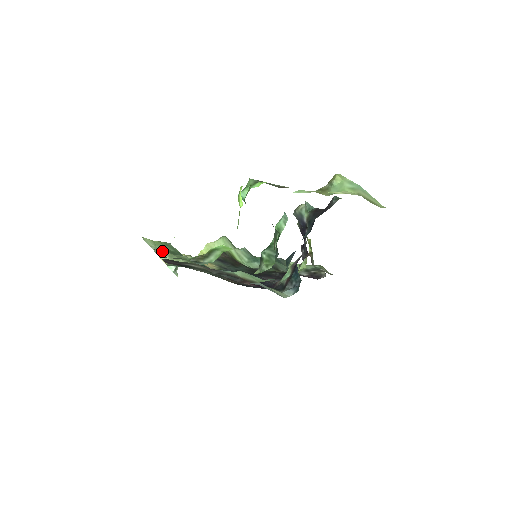
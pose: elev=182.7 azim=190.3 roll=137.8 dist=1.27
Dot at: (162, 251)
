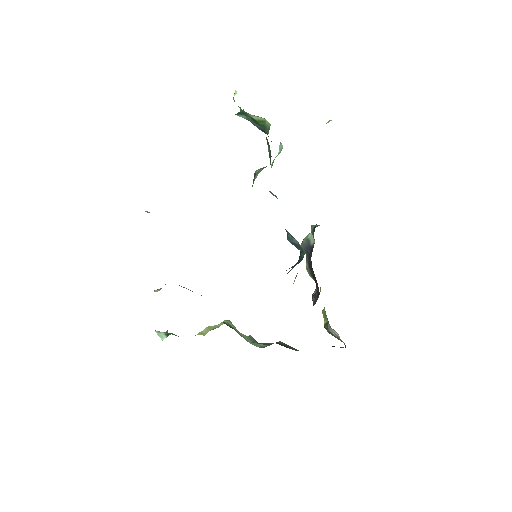
Dot at: occluded
